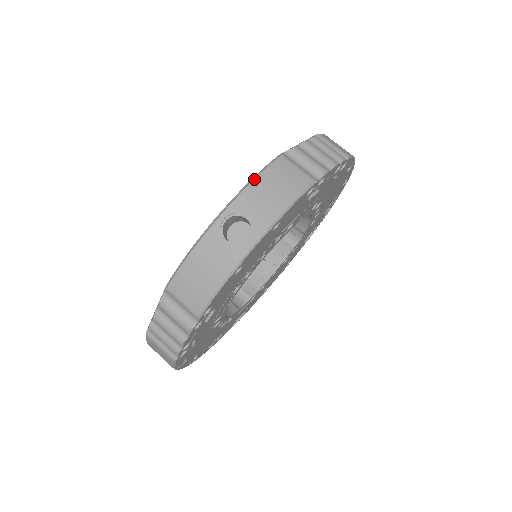
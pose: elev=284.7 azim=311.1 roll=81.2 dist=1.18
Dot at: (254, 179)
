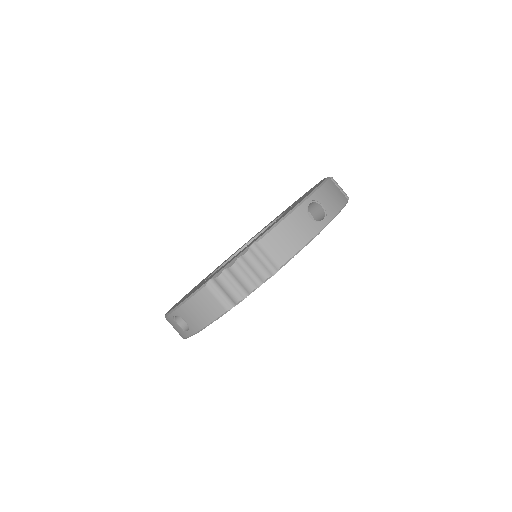
Dot at: (323, 184)
